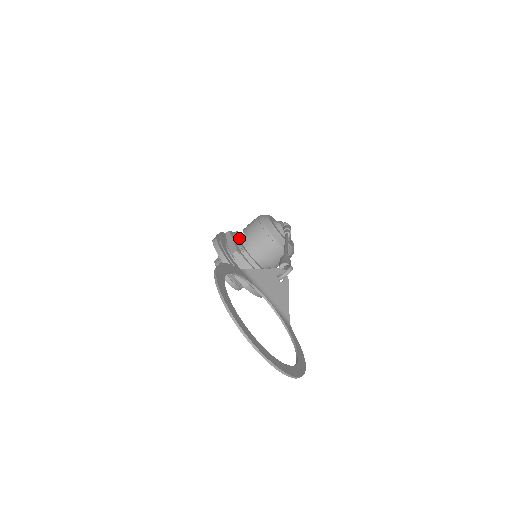
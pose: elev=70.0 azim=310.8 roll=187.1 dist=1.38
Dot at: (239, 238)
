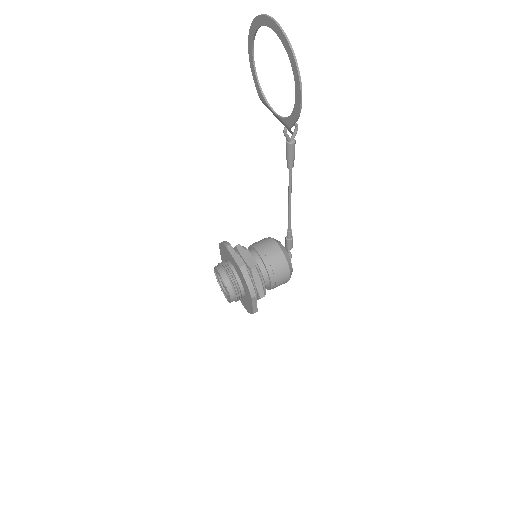
Dot at: occluded
